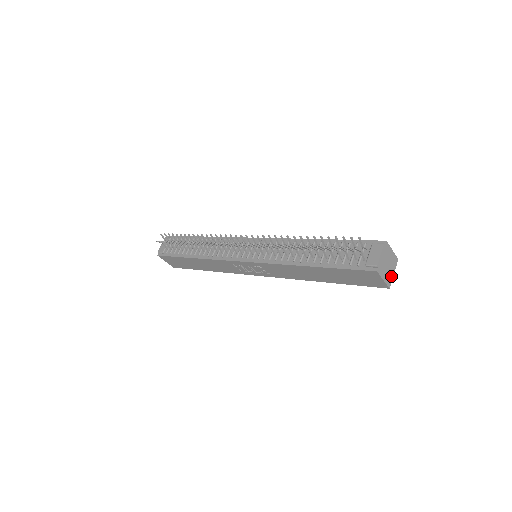
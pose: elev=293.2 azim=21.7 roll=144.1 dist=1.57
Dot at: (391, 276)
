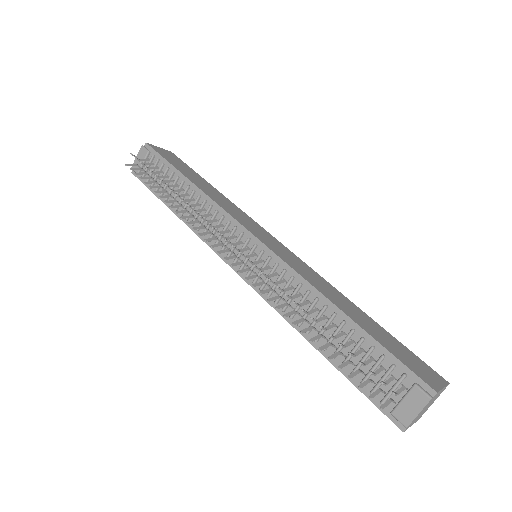
Dot at: (427, 408)
